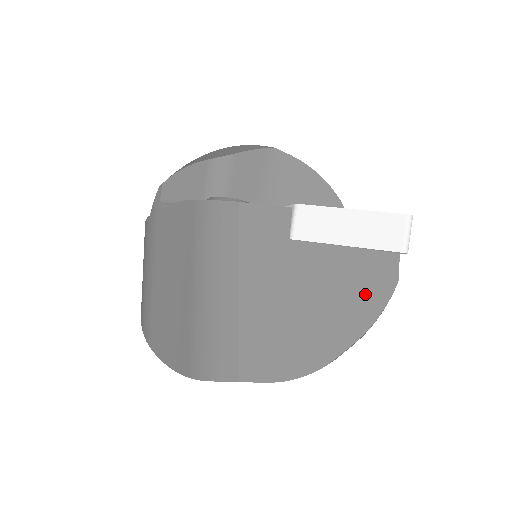
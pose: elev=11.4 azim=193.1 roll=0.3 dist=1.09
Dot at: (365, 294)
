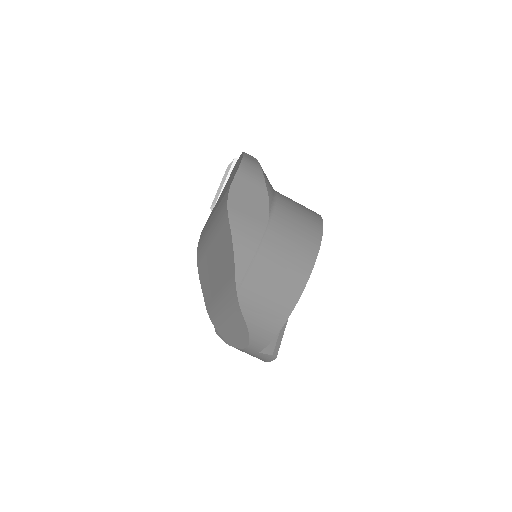
Dot at: occluded
